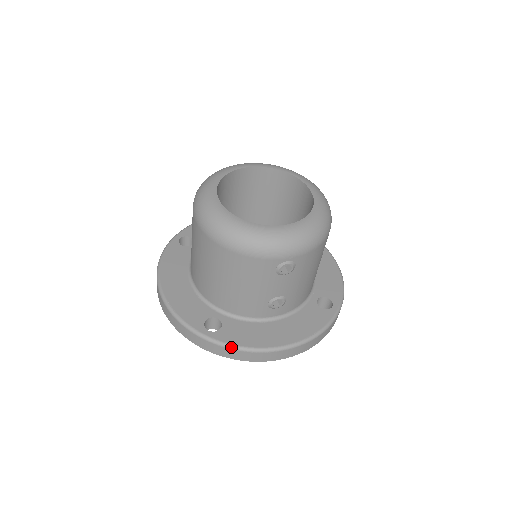
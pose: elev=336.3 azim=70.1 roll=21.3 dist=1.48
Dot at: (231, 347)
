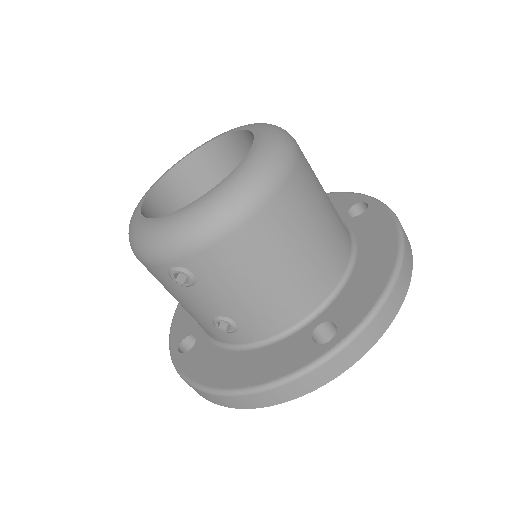
Dot at: (182, 376)
